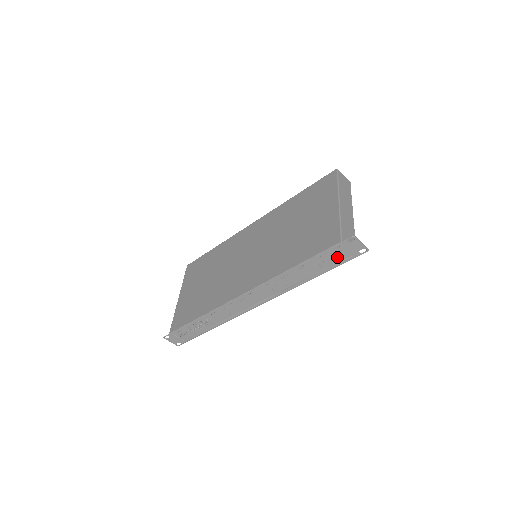
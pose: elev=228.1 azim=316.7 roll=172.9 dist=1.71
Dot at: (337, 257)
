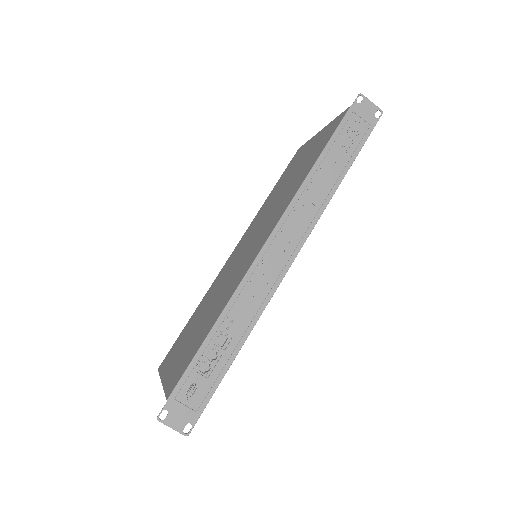
Dot at: (356, 132)
